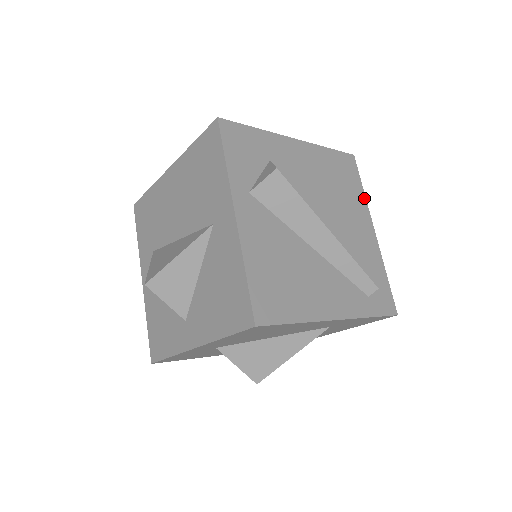
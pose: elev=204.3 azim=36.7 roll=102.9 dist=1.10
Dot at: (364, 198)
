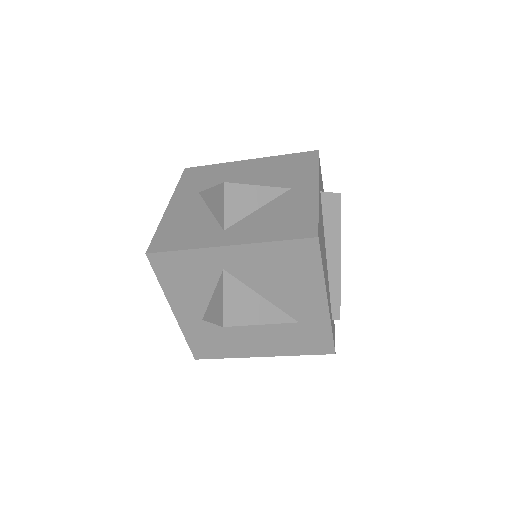
Dot at: occluded
